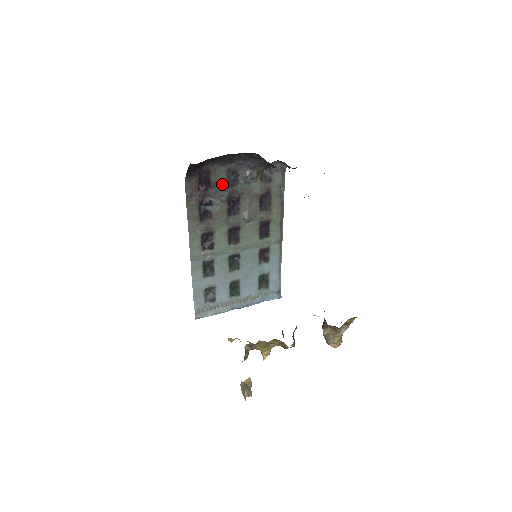
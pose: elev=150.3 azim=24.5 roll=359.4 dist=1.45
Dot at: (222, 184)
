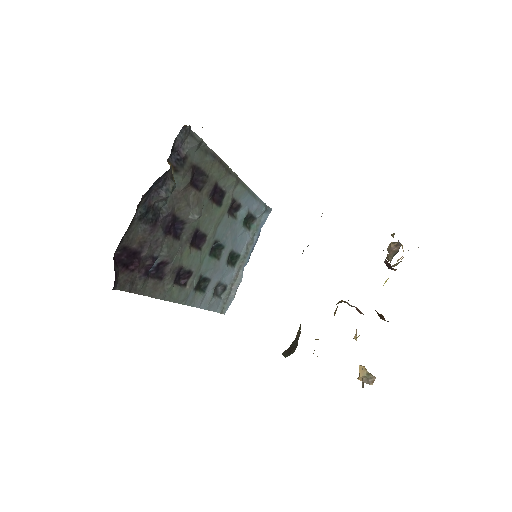
Dot at: (147, 234)
